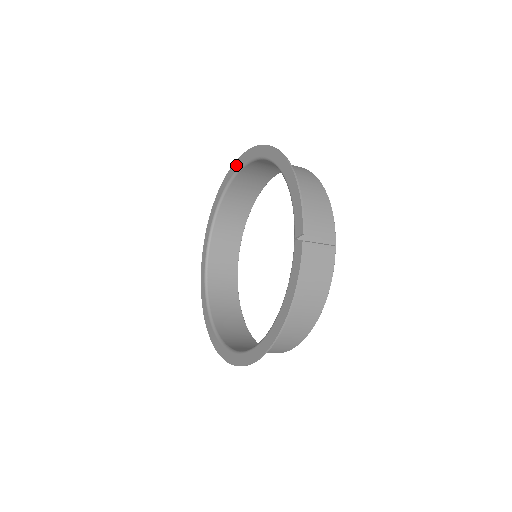
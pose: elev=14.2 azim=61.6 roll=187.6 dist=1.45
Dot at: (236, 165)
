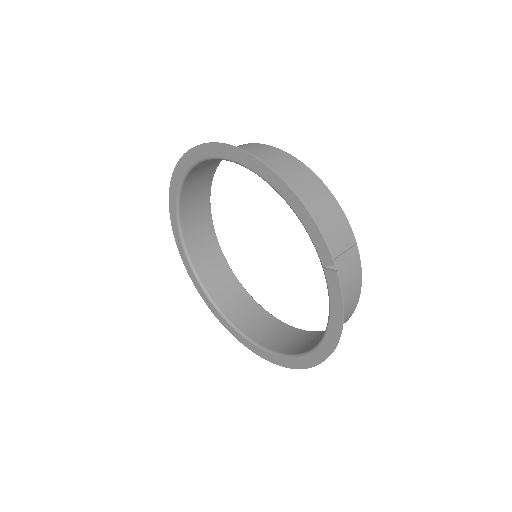
Dot at: (187, 160)
